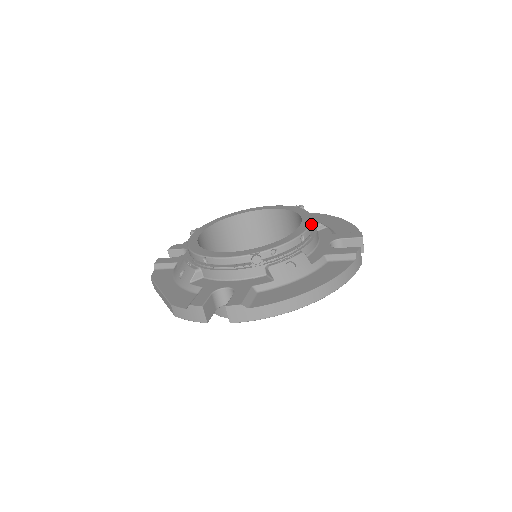
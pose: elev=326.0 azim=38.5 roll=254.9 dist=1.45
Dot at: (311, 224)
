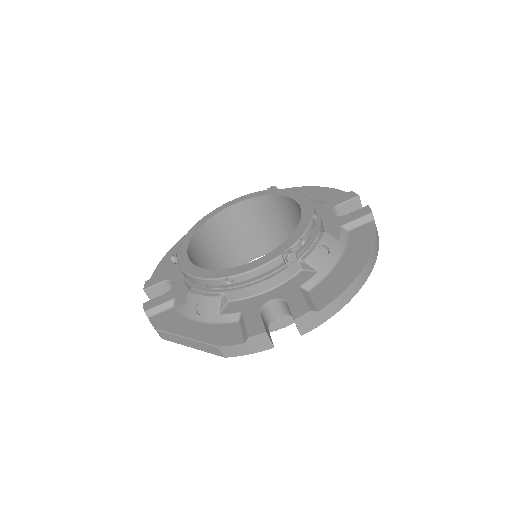
Dot at: (310, 200)
